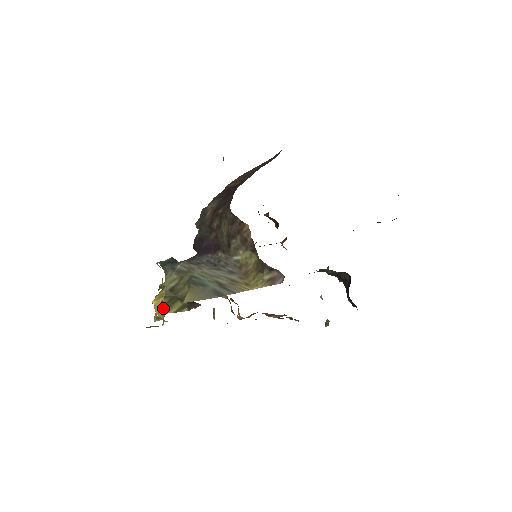
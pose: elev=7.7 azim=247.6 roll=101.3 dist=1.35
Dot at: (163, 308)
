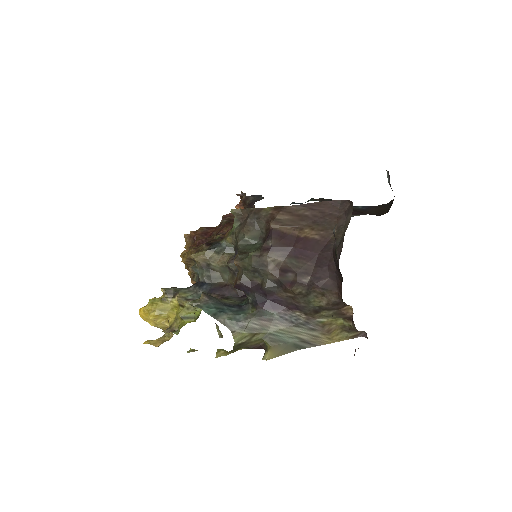
Dot at: (219, 353)
